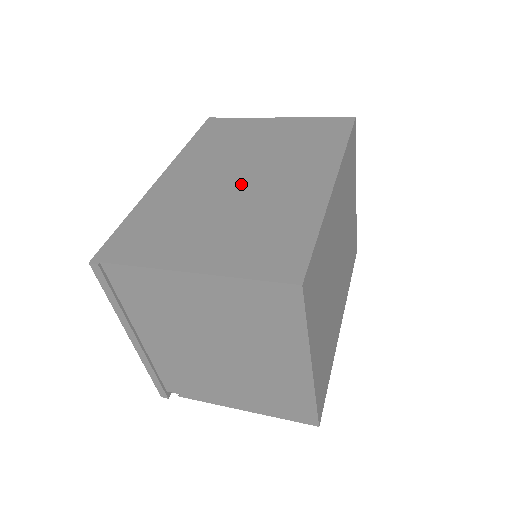
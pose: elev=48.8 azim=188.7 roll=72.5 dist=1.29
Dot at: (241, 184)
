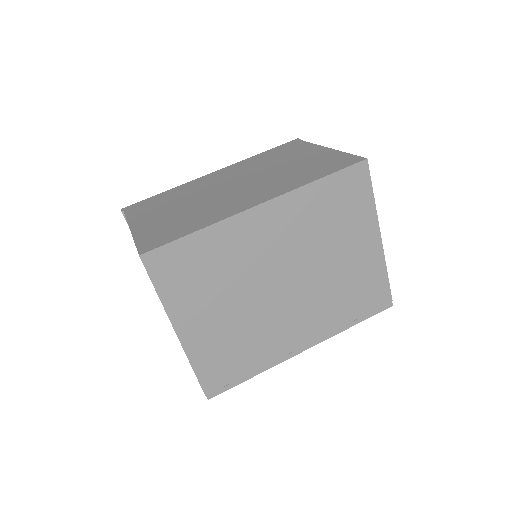
Dot at: (226, 189)
